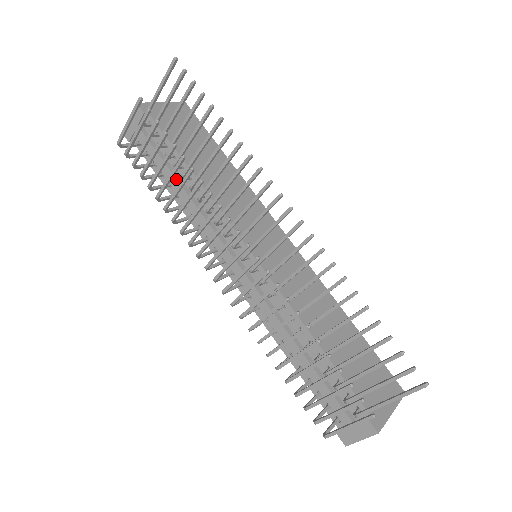
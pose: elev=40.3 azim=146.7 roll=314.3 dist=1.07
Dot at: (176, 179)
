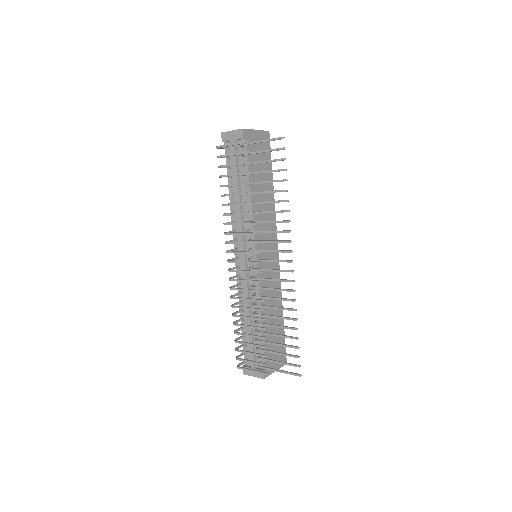
Dot at: (239, 189)
